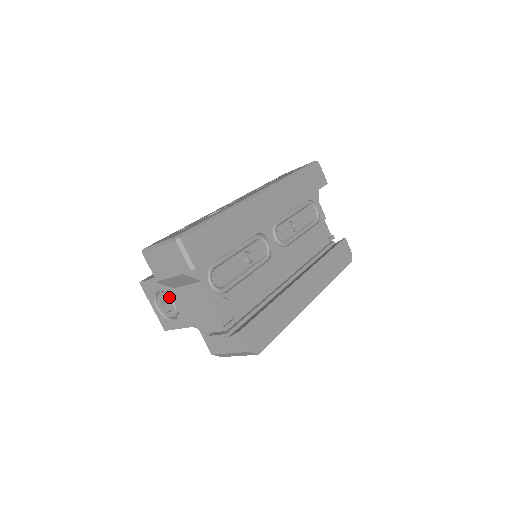
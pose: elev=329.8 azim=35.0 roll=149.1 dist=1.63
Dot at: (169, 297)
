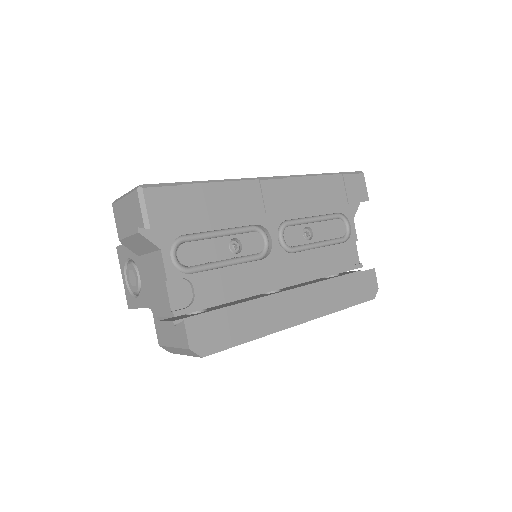
Dot at: (136, 268)
